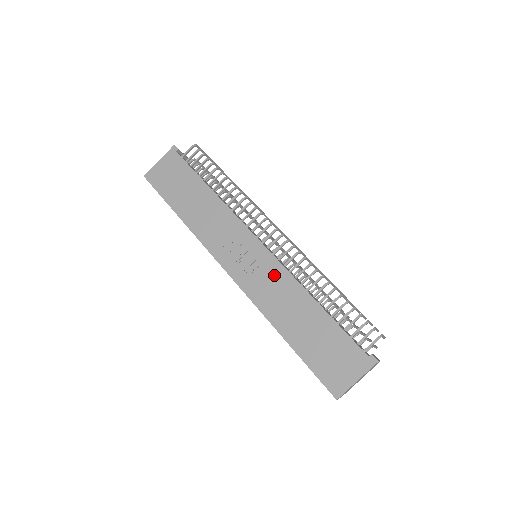
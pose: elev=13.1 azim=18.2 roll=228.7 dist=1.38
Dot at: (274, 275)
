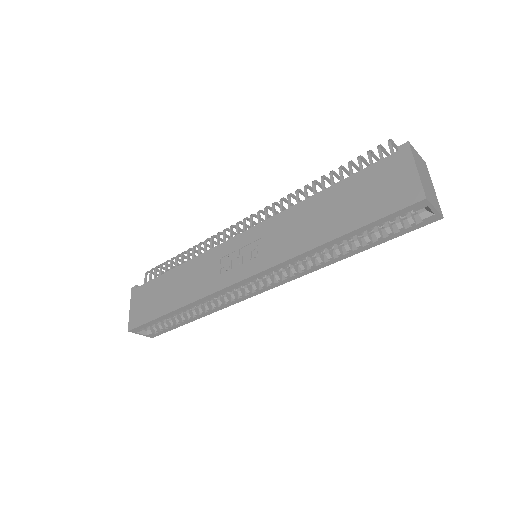
Dot at: (272, 230)
